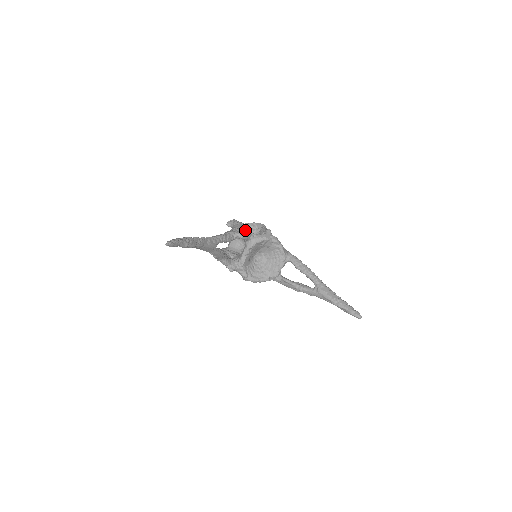
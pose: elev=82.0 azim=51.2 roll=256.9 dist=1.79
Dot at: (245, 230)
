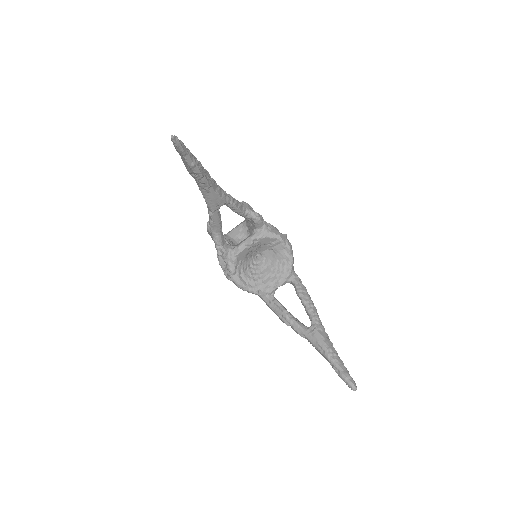
Dot at: occluded
